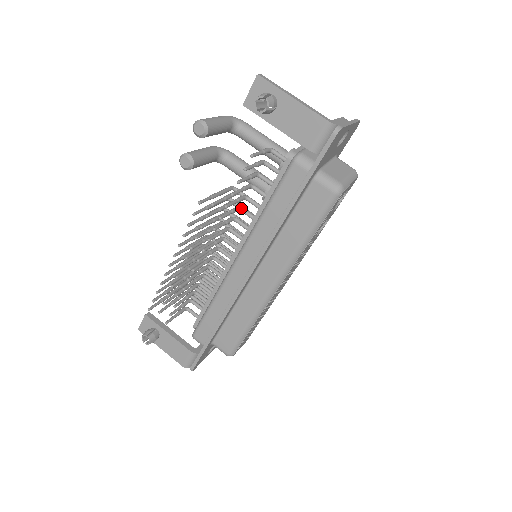
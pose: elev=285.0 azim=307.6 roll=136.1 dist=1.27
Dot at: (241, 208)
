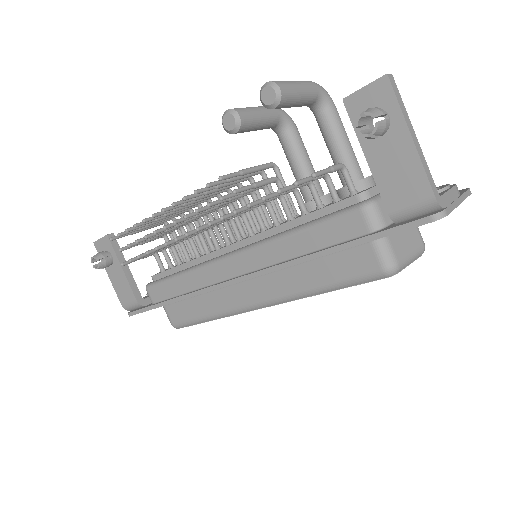
Dot at: (268, 203)
